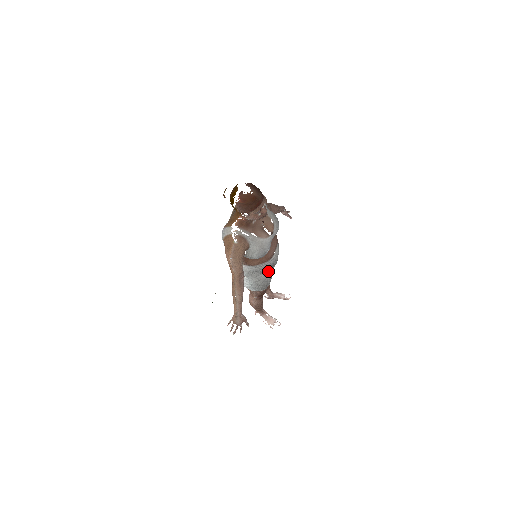
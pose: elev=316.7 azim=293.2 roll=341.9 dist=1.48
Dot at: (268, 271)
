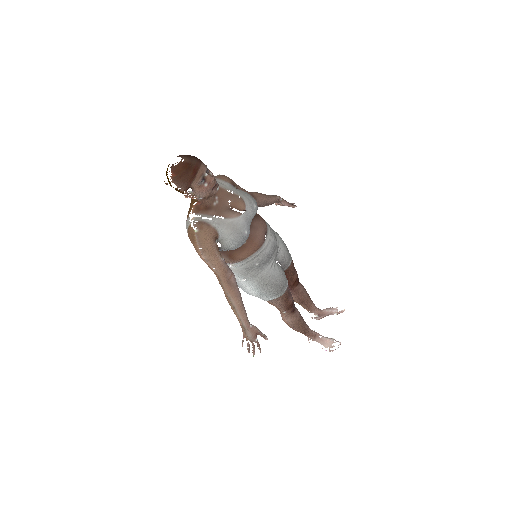
Dot at: (272, 266)
